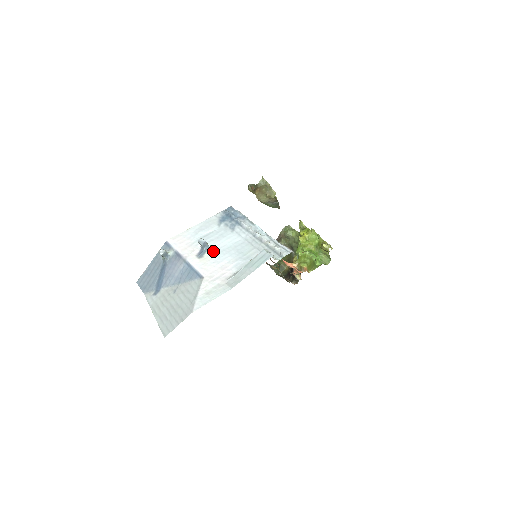
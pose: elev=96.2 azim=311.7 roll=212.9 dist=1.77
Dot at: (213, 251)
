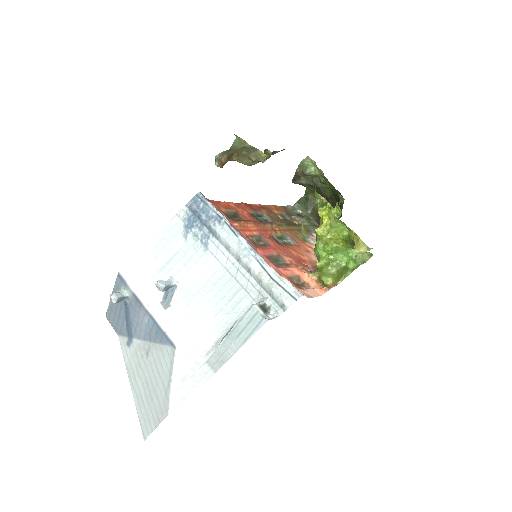
Dot at: (182, 294)
